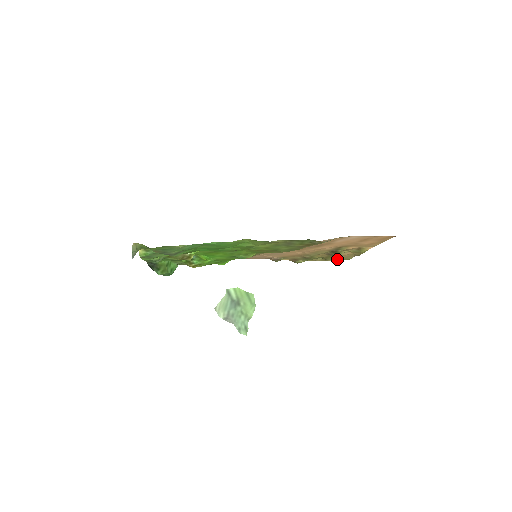
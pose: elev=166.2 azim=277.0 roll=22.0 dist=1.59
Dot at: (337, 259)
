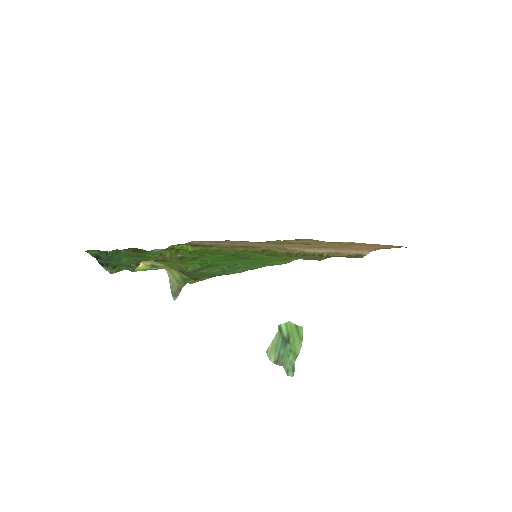
Dot at: occluded
